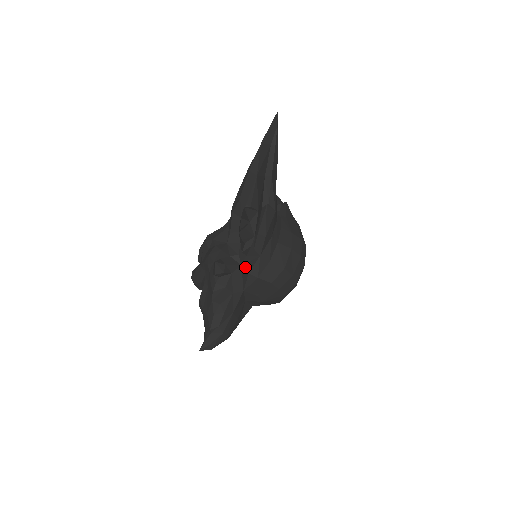
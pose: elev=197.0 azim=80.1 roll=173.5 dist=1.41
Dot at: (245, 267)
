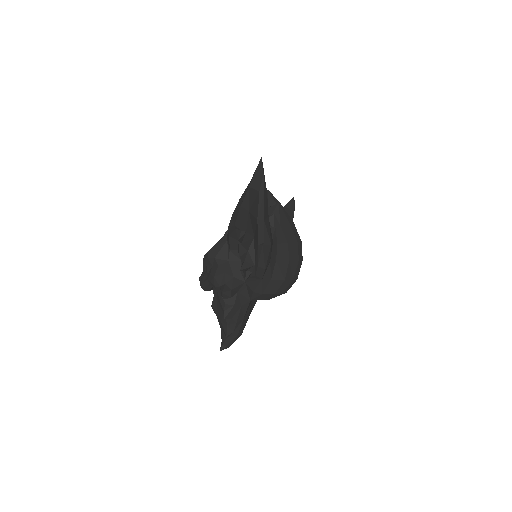
Dot at: (249, 285)
